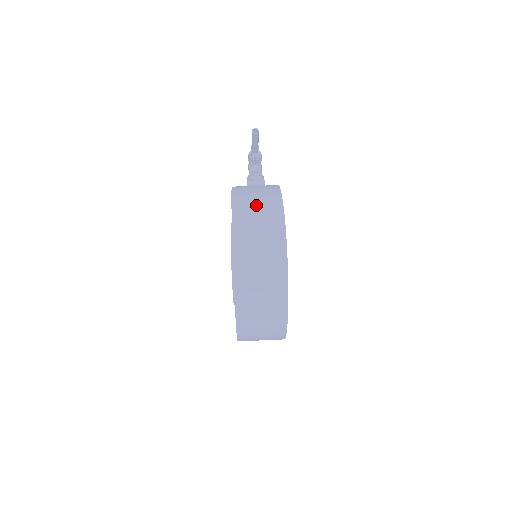
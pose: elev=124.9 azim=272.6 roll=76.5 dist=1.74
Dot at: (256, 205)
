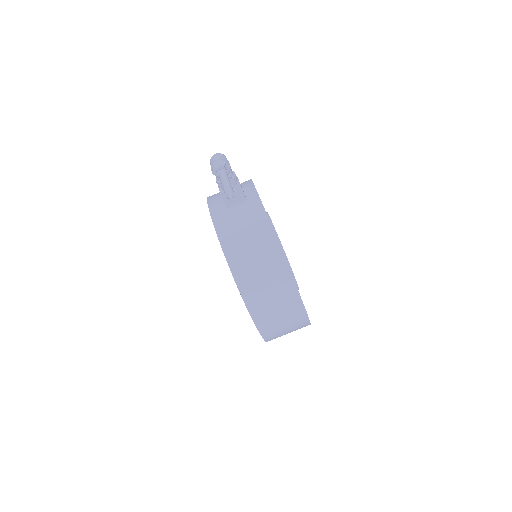
Dot at: (266, 289)
